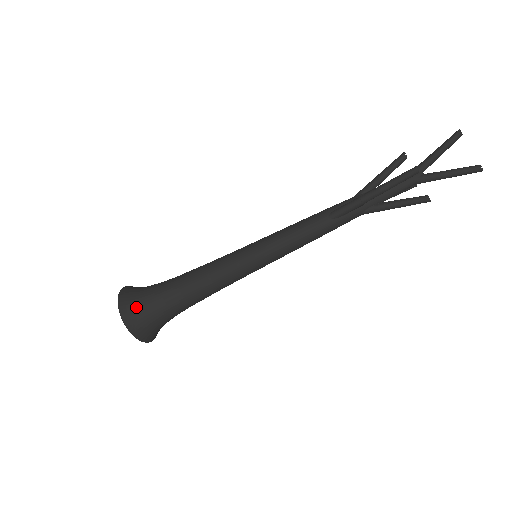
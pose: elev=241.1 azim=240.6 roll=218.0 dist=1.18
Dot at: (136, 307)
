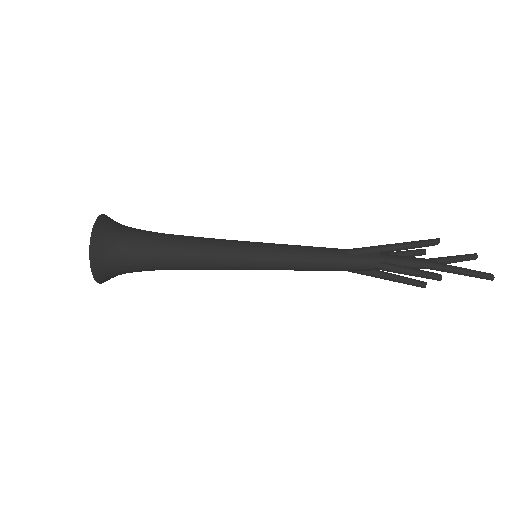
Dot at: (116, 225)
